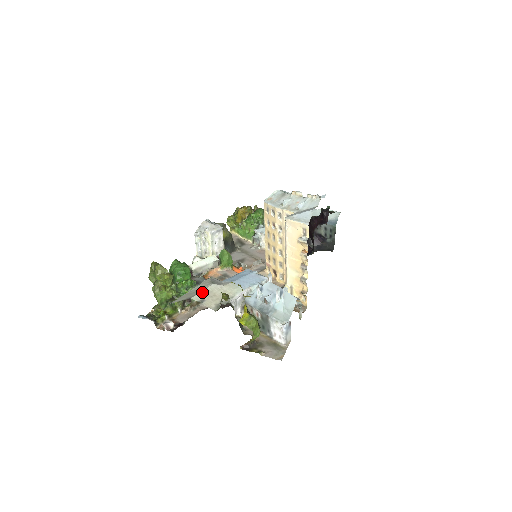
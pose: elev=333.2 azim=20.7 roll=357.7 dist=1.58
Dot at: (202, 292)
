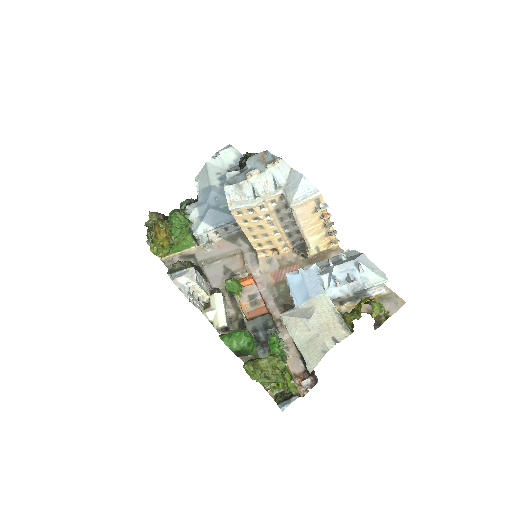
Dot at: (321, 335)
